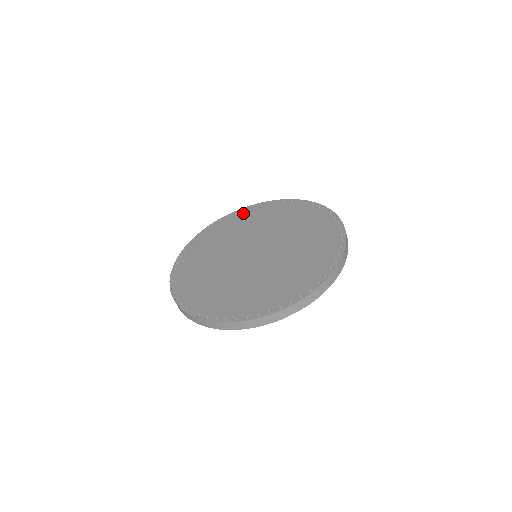
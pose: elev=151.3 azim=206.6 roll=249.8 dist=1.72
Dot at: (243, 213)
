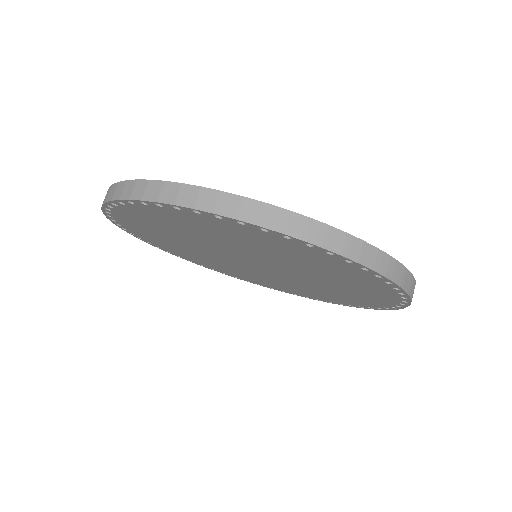
Dot at: occluded
